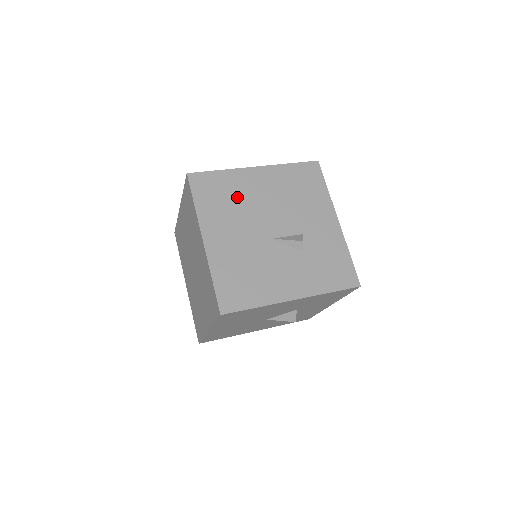
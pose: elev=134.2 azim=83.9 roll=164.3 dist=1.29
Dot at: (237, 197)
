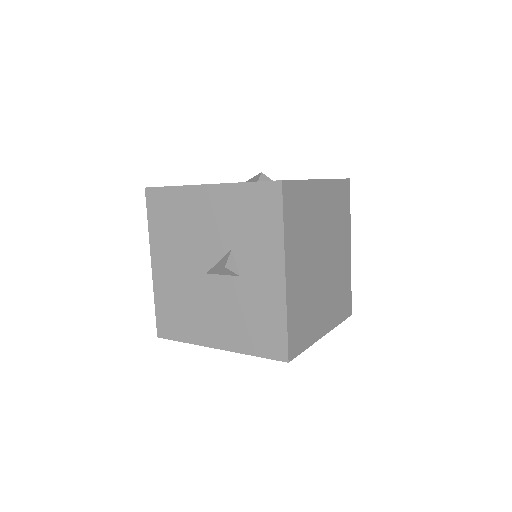
Dot at: occluded
